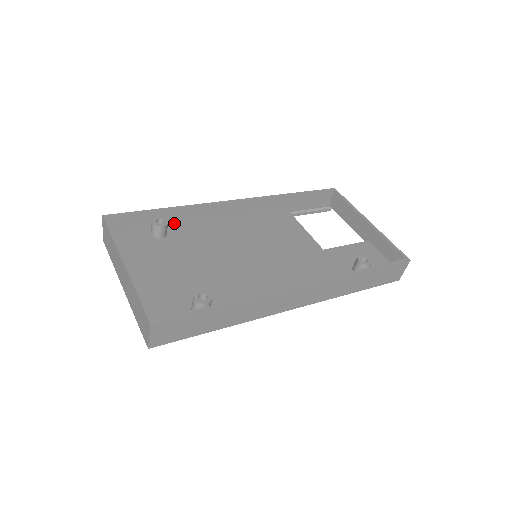
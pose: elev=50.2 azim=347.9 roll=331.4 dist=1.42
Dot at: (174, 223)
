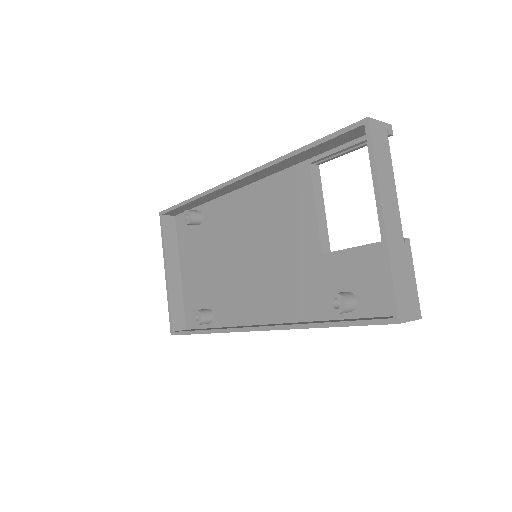
Dot at: (209, 201)
